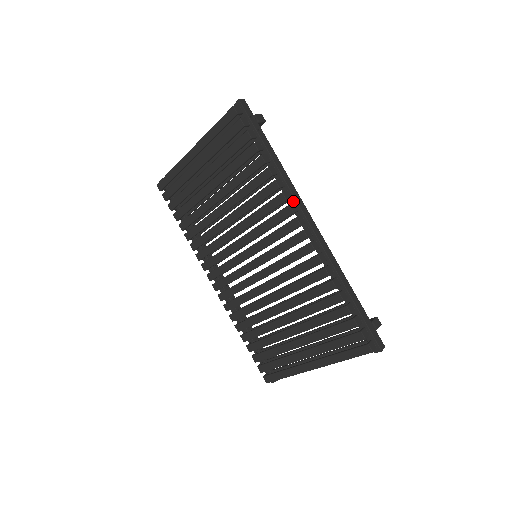
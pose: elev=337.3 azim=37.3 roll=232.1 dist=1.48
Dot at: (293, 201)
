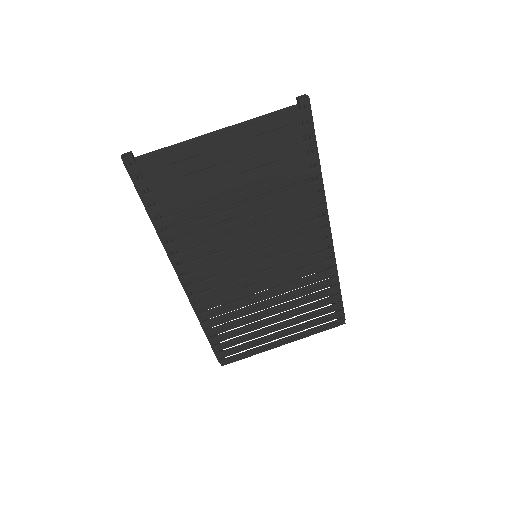
Dot at: occluded
